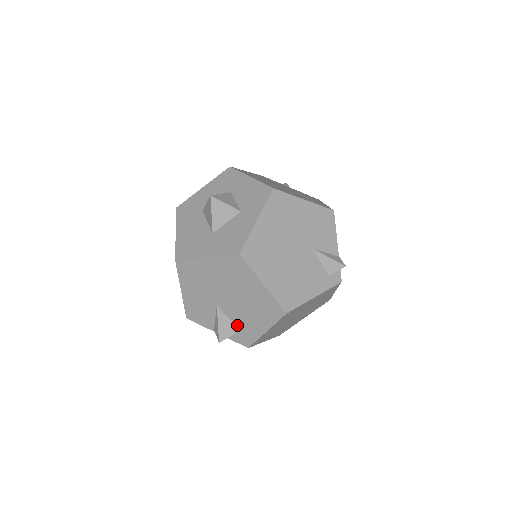
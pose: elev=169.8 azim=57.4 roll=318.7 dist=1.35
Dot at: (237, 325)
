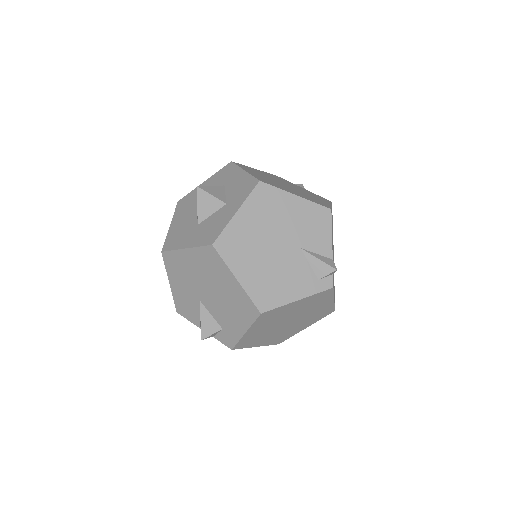
Dot at: (219, 323)
